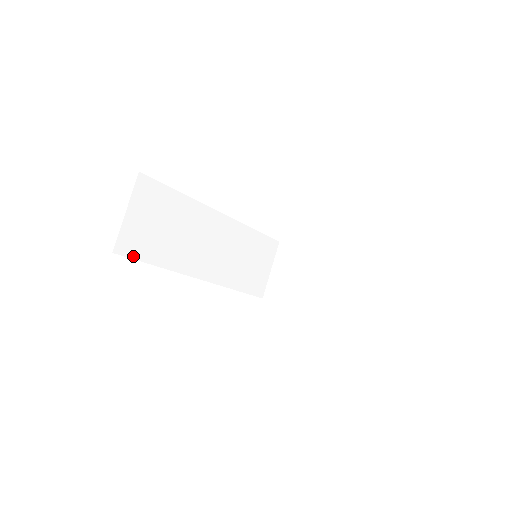
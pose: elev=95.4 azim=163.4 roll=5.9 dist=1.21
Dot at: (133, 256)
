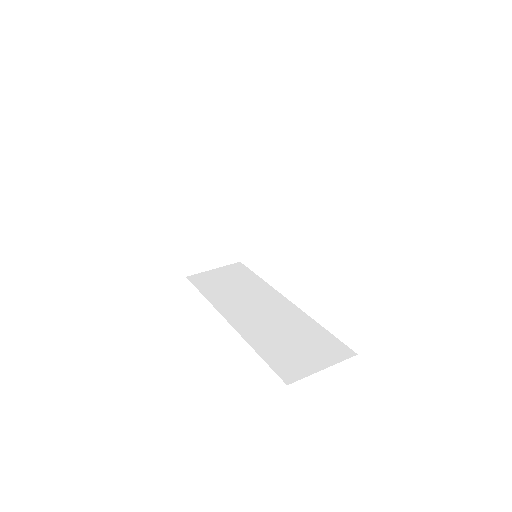
Dot at: (195, 284)
